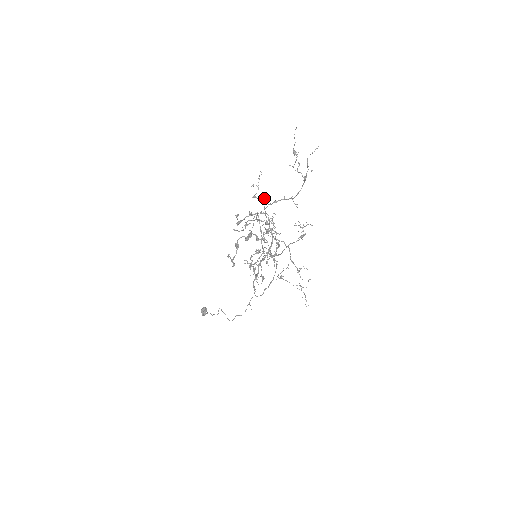
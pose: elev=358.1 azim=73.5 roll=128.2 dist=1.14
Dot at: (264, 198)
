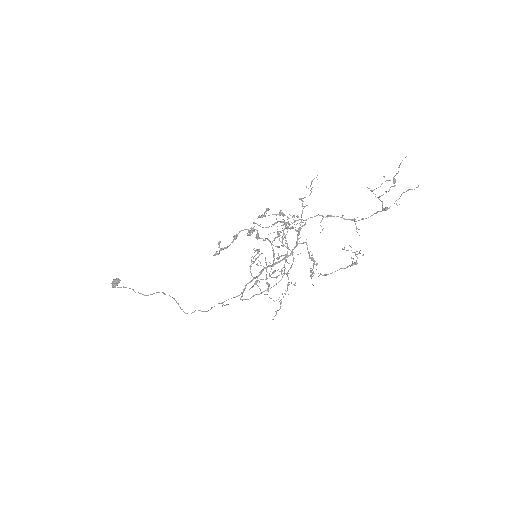
Dot at: occluded
